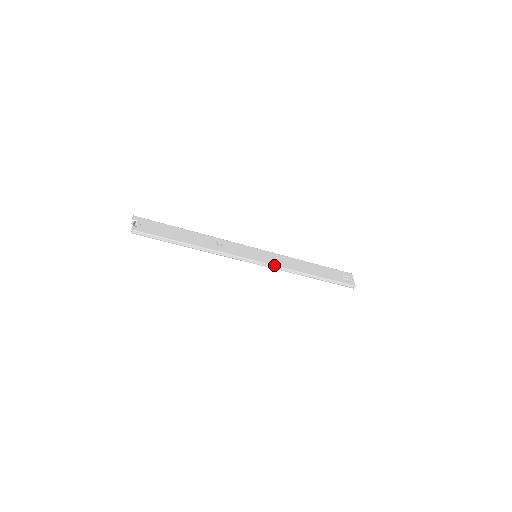
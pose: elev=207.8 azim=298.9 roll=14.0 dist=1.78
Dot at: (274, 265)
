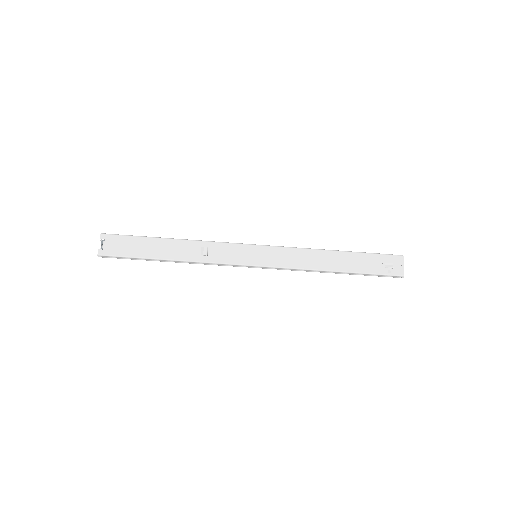
Dot at: (278, 267)
